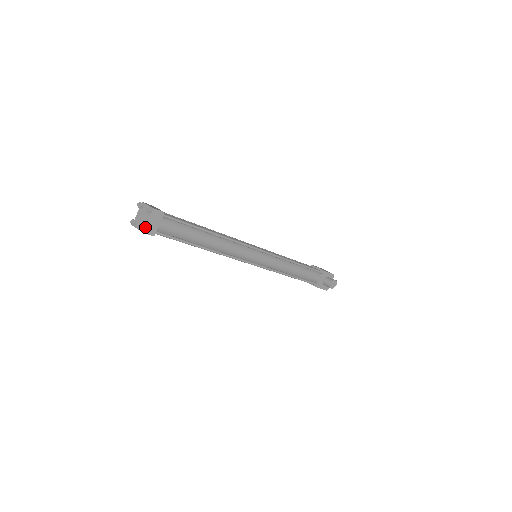
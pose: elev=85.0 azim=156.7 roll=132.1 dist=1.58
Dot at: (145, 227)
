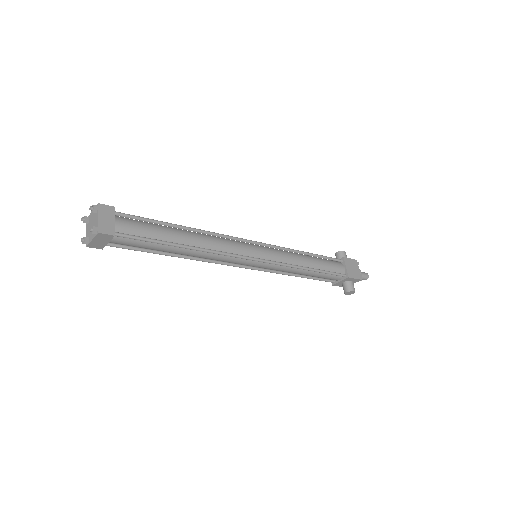
Dot at: (88, 243)
